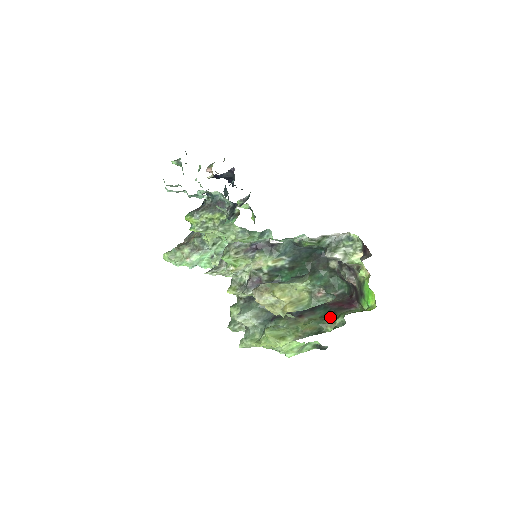
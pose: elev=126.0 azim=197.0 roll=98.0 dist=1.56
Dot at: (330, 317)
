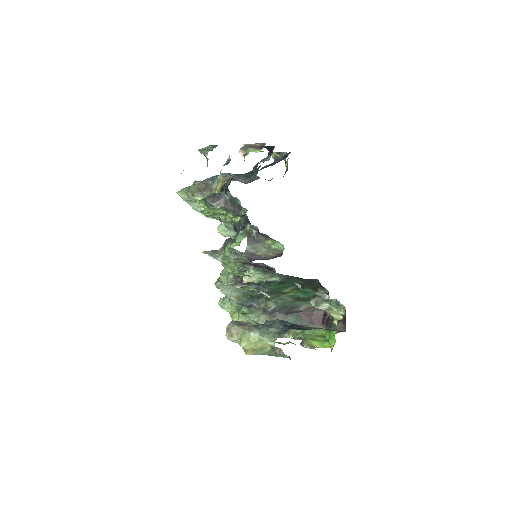
Dot at: occluded
